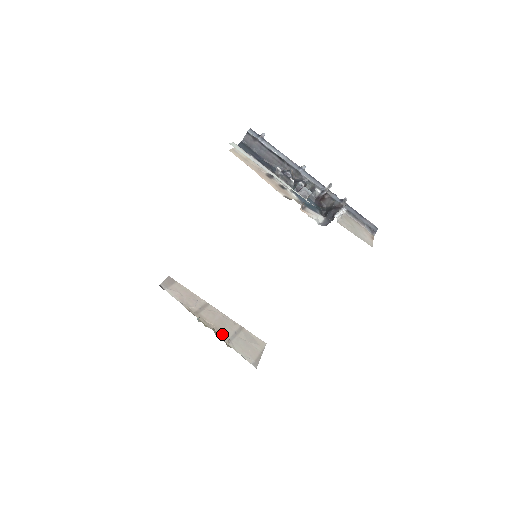
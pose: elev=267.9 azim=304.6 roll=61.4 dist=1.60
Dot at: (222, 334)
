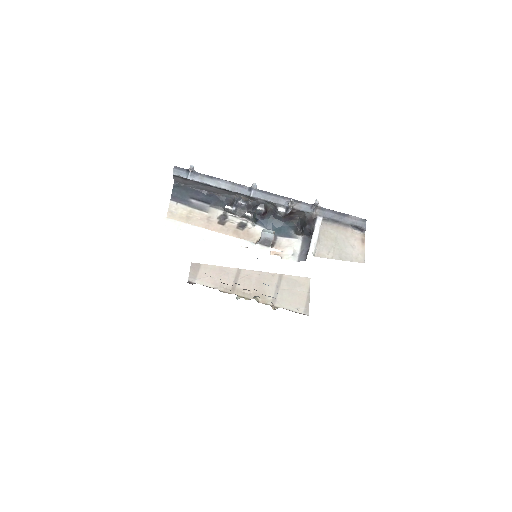
Dot at: (265, 297)
